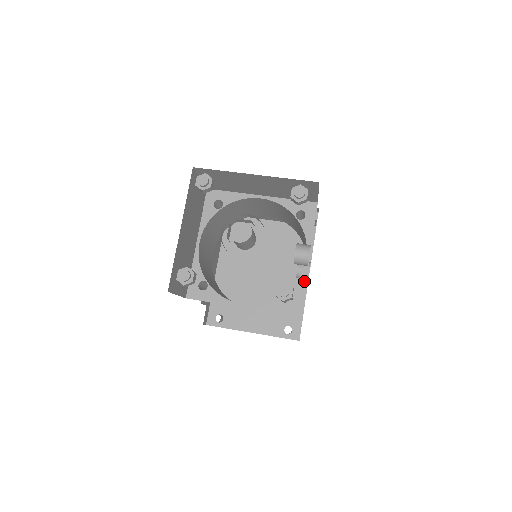
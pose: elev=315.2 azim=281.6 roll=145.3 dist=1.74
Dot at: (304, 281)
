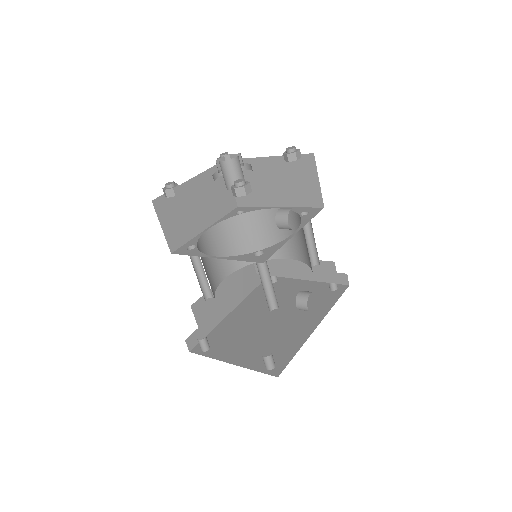
Dot at: (282, 244)
